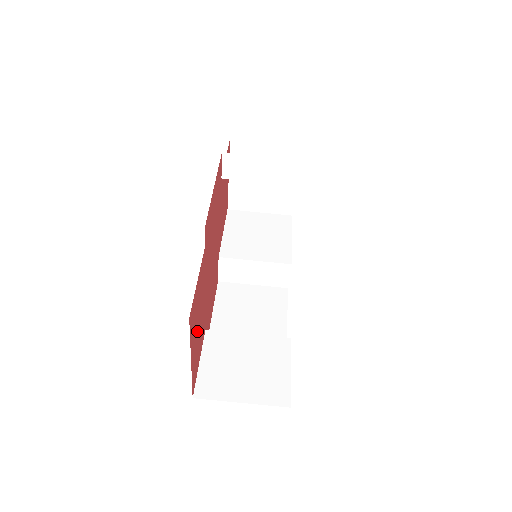
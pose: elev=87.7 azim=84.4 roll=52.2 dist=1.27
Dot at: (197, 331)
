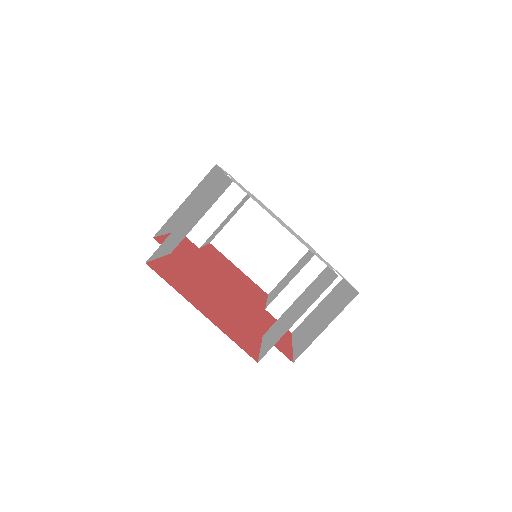
Dot at: (209, 306)
